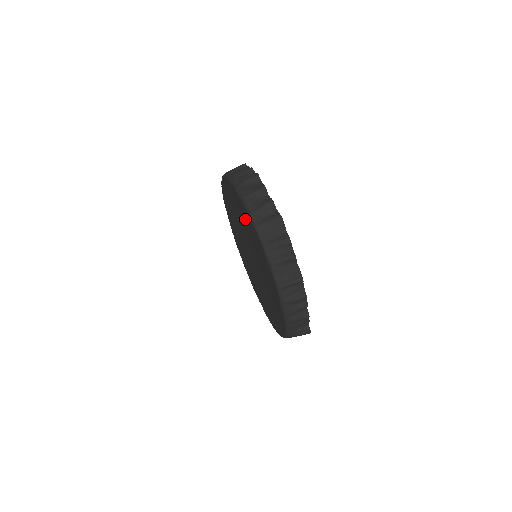
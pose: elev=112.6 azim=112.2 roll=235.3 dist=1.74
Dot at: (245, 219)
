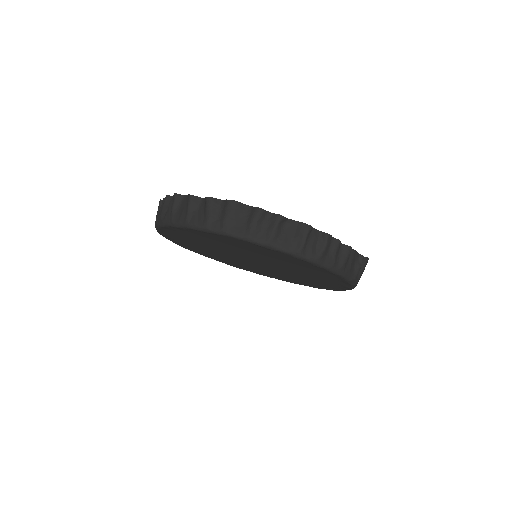
Dot at: (209, 239)
